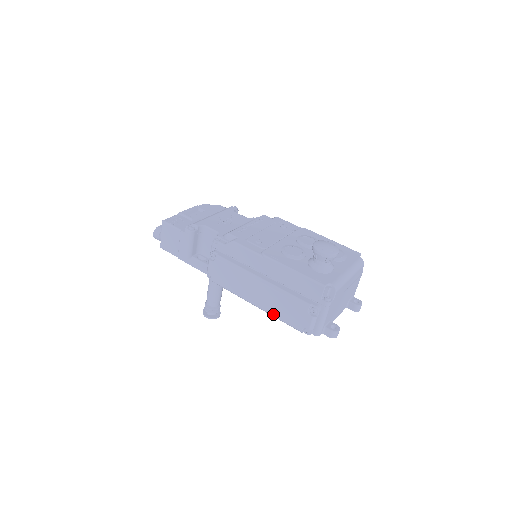
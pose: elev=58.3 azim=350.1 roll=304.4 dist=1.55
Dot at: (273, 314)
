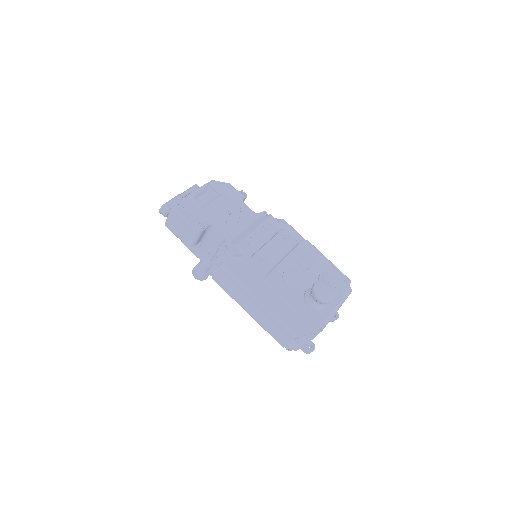
Dot at: (262, 326)
